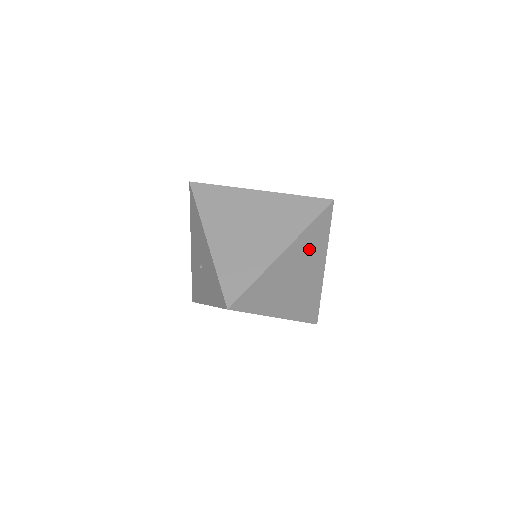
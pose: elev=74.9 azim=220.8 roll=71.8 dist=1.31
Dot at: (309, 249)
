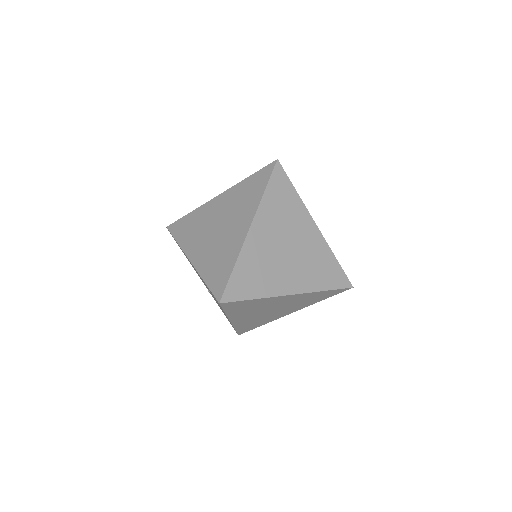
Dot at: (282, 215)
